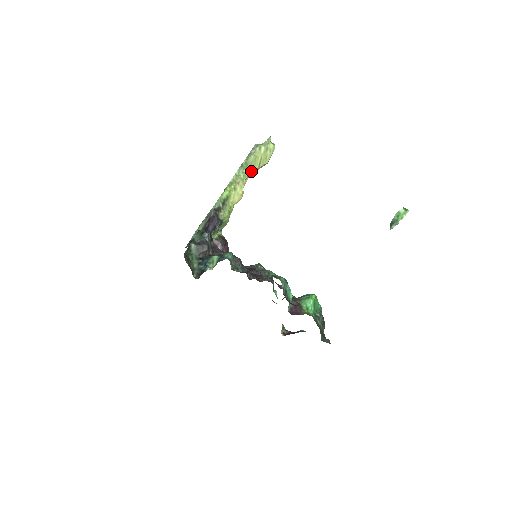
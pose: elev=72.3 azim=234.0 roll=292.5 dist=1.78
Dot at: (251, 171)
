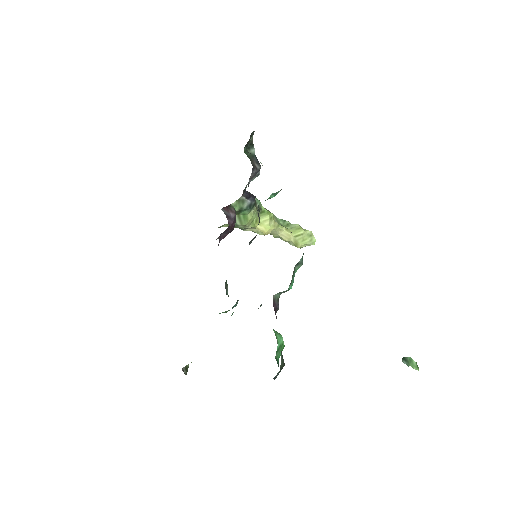
Dot at: (288, 231)
